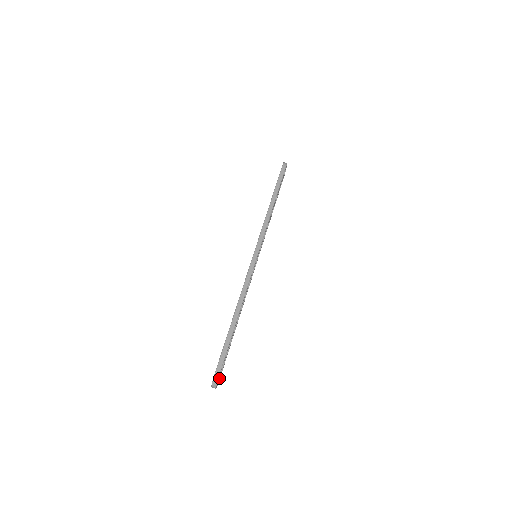
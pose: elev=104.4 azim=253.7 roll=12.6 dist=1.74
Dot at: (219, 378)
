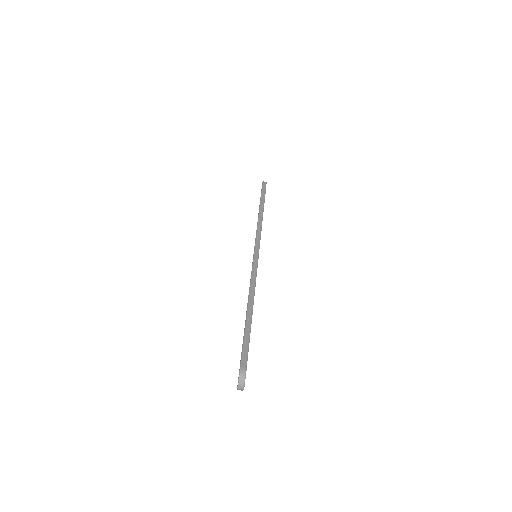
Dot at: occluded
